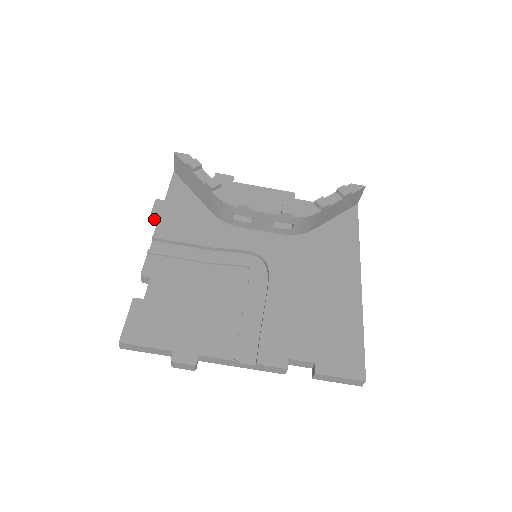
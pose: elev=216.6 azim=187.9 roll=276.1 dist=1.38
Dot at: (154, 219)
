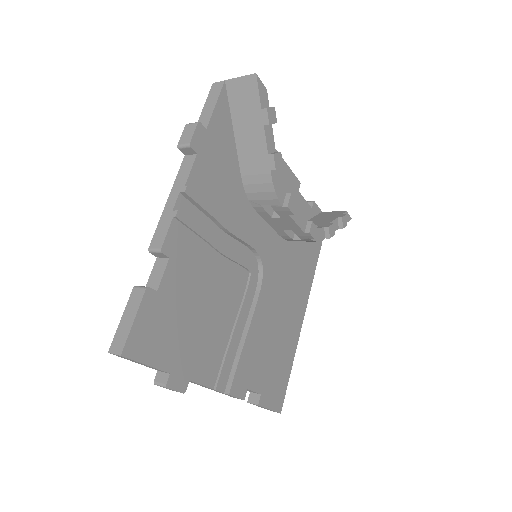
Dot at: (183, 149)
